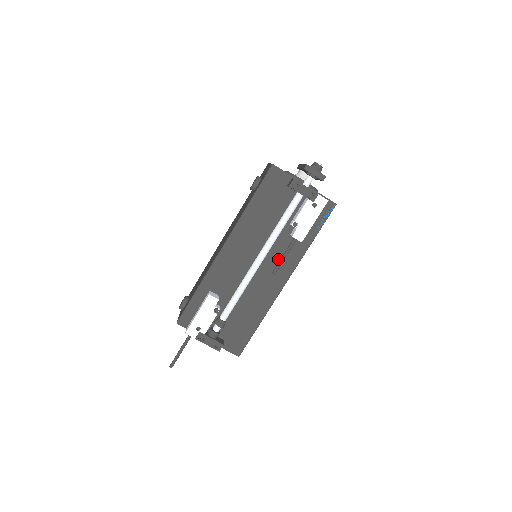
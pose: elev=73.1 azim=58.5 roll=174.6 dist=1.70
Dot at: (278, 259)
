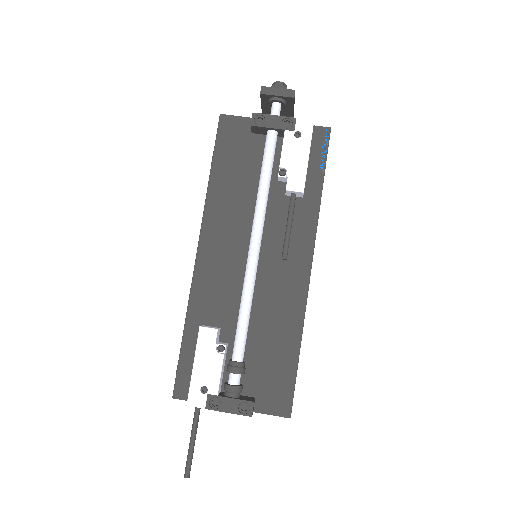
Dot at: (283, 237)
